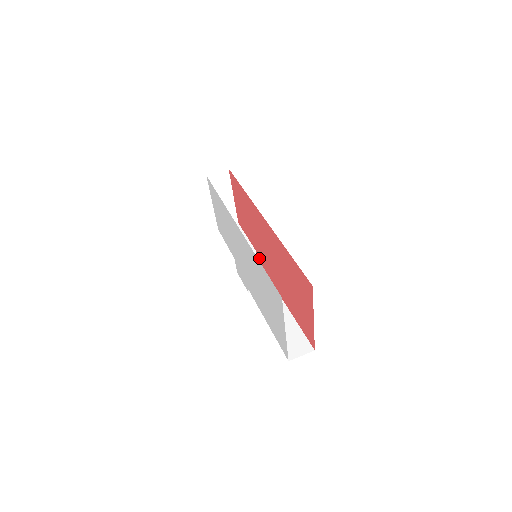
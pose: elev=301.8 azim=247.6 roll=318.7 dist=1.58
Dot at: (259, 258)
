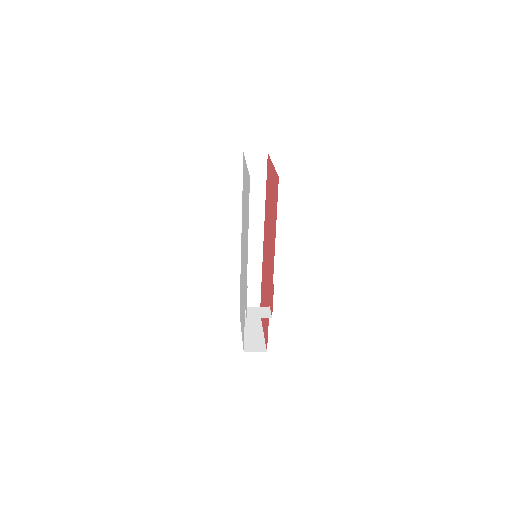
Dot at: (270, 301)
